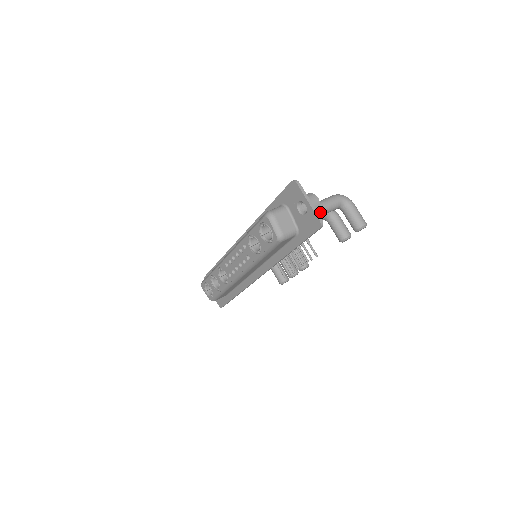
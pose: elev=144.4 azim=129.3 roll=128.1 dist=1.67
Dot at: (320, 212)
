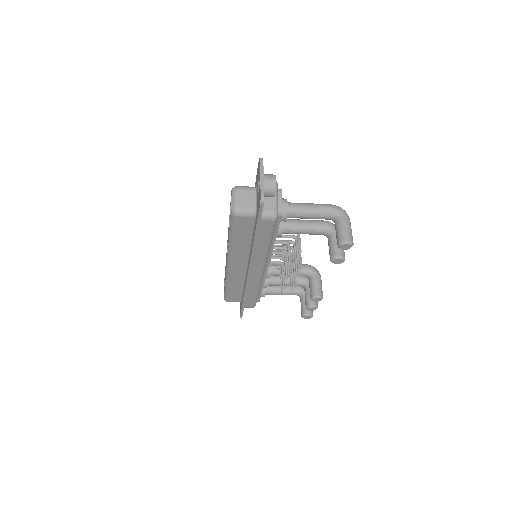
Dot at: (300, 211)
